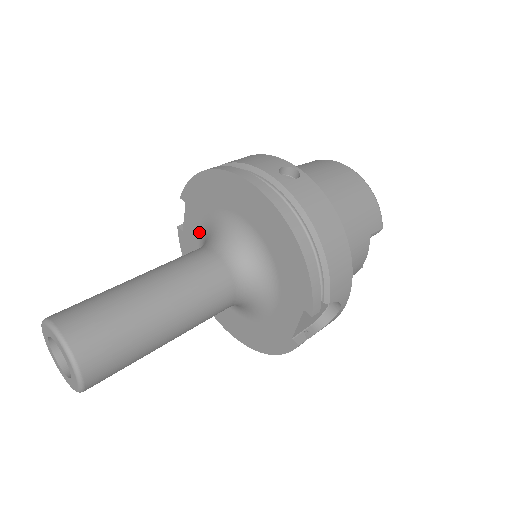
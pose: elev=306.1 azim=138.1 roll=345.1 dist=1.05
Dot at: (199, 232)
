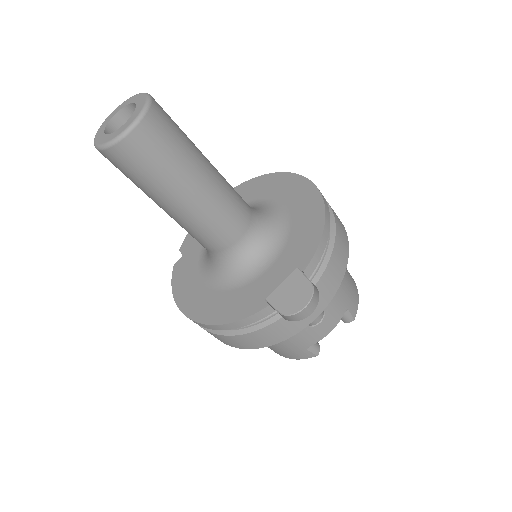
Dot at: occluded
